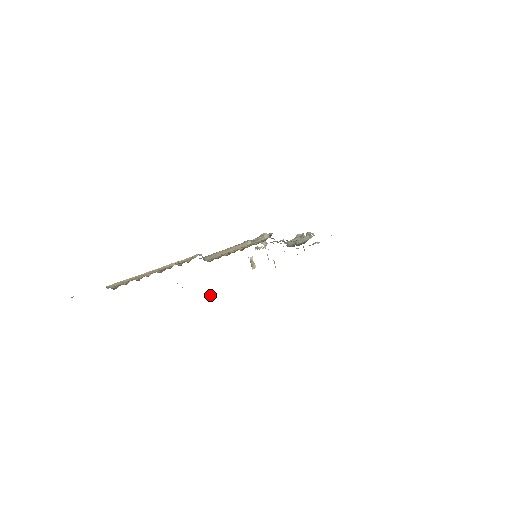
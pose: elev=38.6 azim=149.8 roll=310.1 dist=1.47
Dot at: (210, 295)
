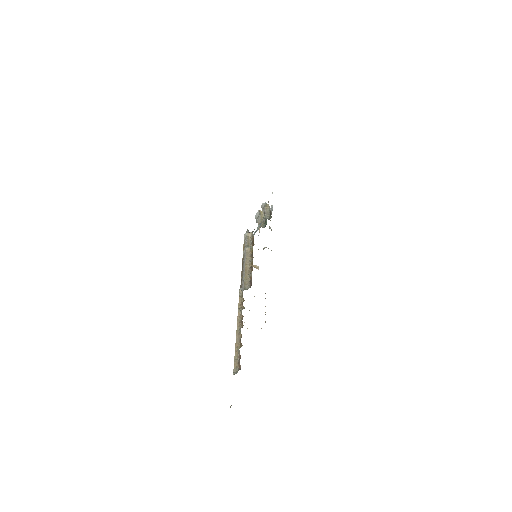
Dot at: occluded
